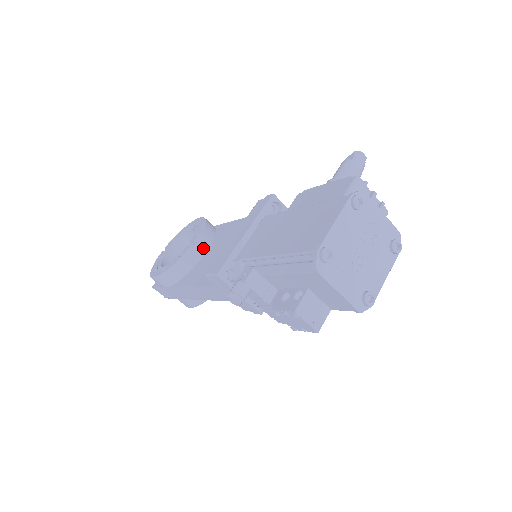
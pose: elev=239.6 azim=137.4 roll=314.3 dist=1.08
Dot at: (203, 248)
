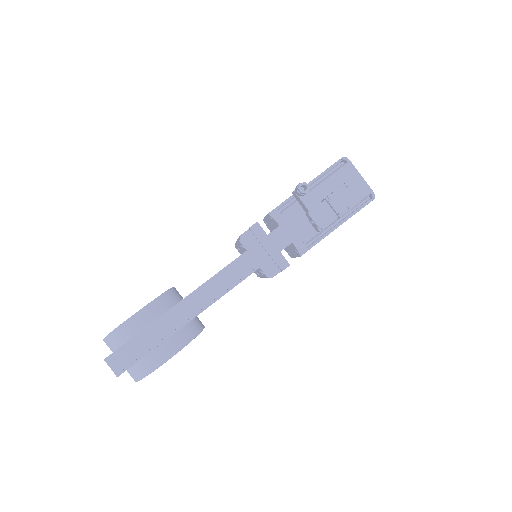
Dot at: (180, 295)
